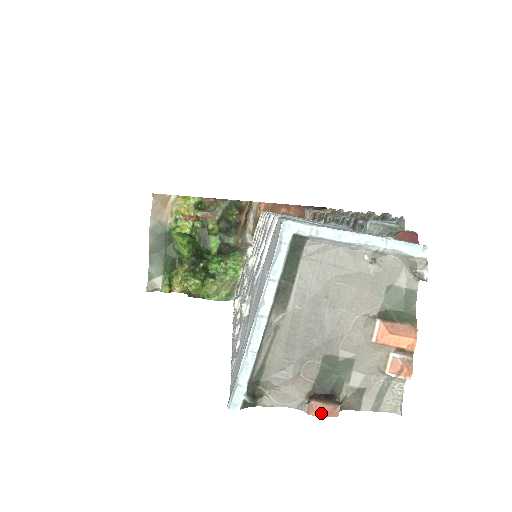
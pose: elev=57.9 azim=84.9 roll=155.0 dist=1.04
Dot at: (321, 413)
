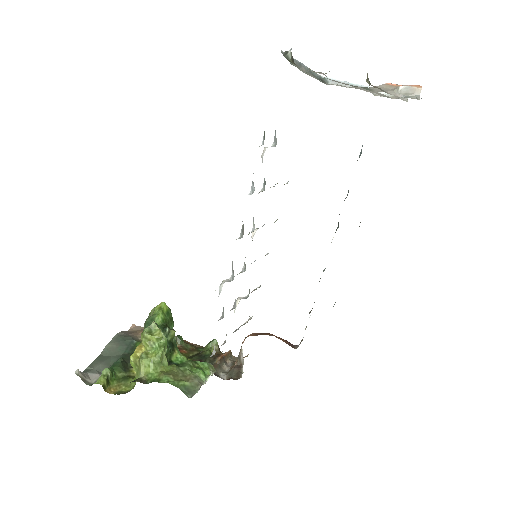
Dot at: occluded
